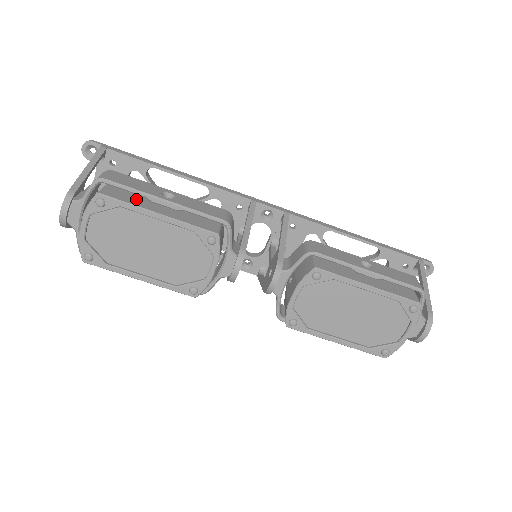
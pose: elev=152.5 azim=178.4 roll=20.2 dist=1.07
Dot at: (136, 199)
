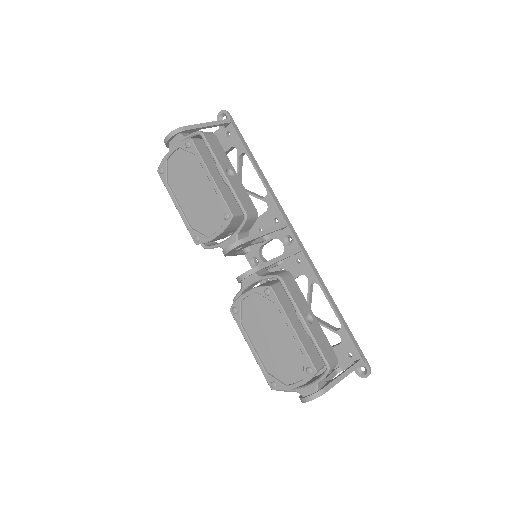
Dot at: (209, 159)
